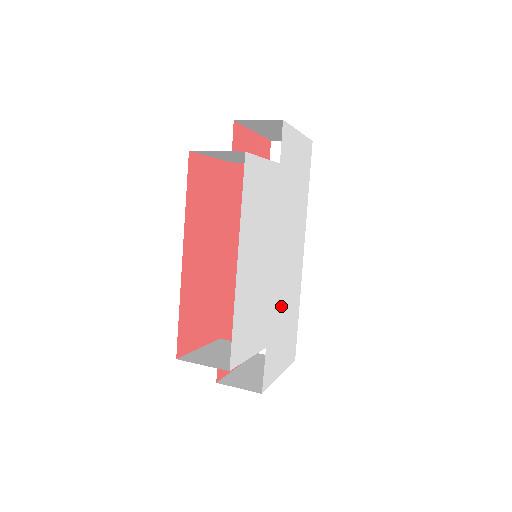
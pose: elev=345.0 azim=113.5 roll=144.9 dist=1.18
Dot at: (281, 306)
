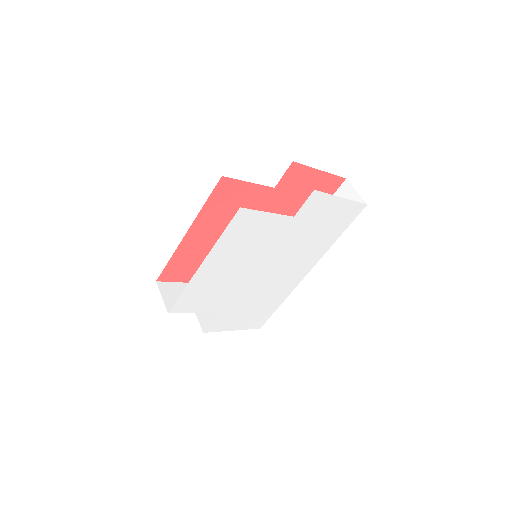
Dot at: (254, 296)
